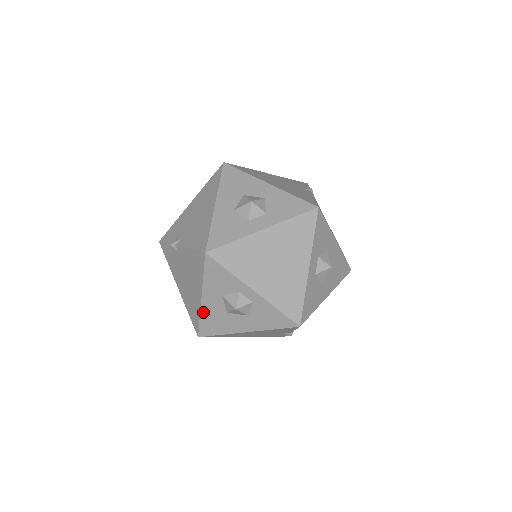
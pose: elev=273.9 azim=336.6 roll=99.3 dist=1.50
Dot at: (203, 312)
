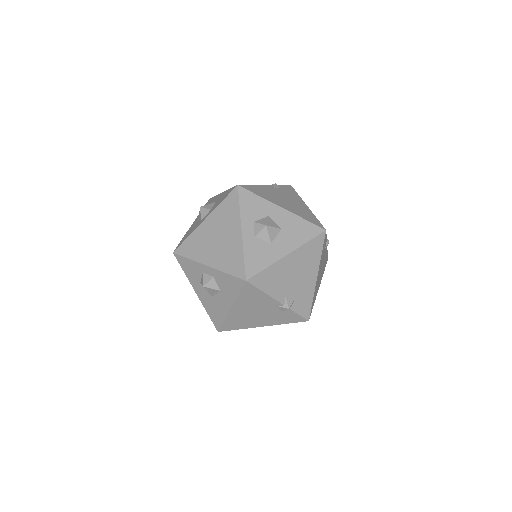
Dot at: (204, 305)
